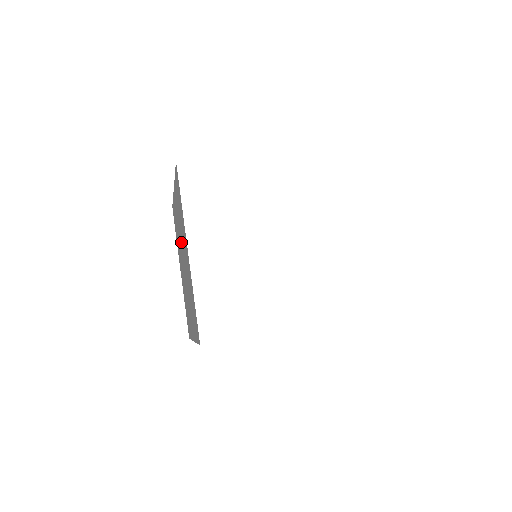
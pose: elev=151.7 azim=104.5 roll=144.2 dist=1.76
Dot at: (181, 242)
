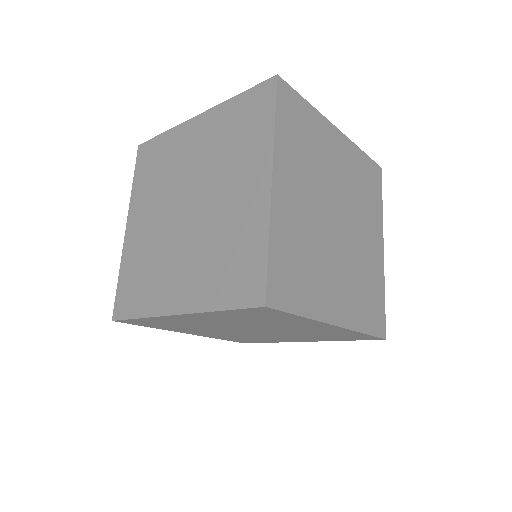
Dot at: occluded
